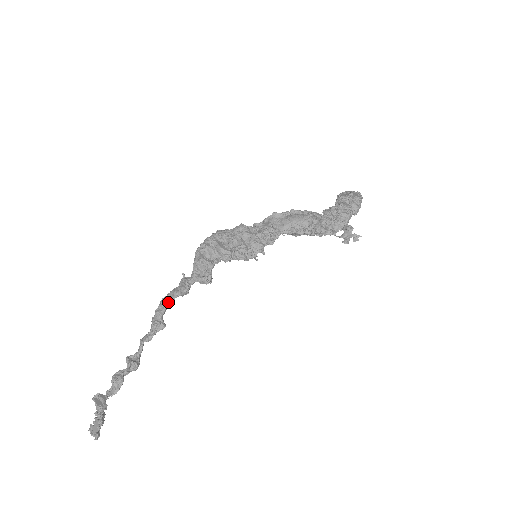
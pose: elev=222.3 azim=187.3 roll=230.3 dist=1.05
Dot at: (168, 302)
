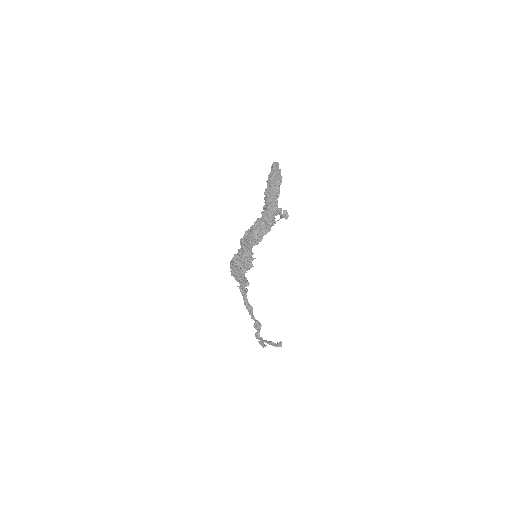
Dot at: (245, 298)
